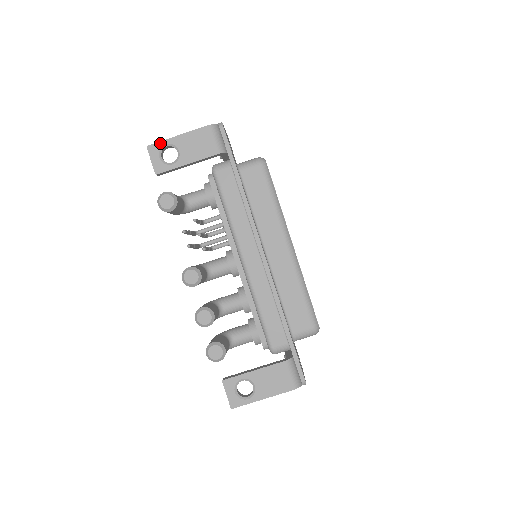
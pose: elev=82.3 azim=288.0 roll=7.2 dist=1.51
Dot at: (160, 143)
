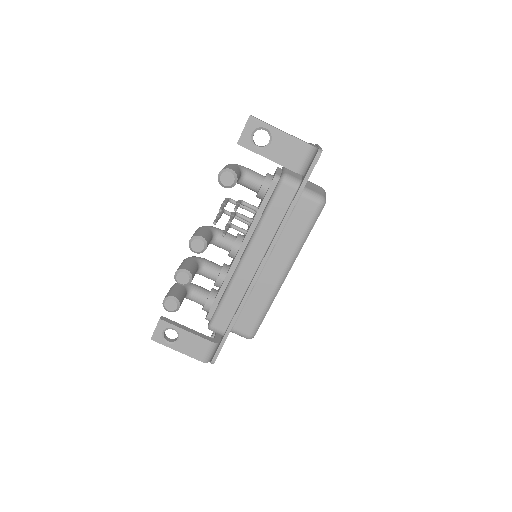
Dot at: (262, 123)
